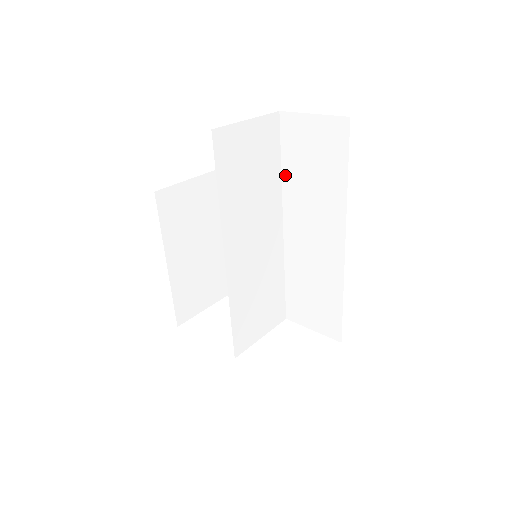
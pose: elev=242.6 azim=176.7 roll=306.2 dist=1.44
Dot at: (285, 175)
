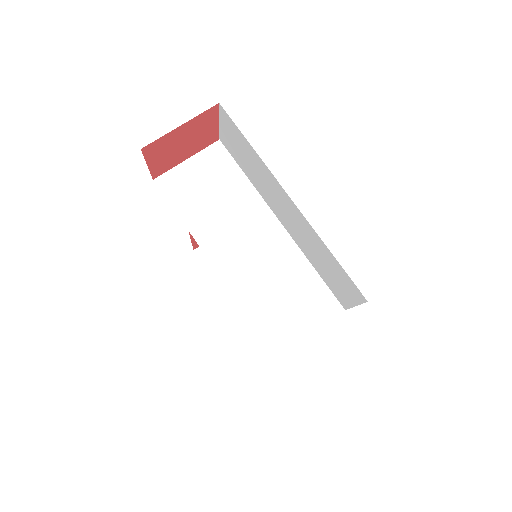
Dot at: (250, 180)
